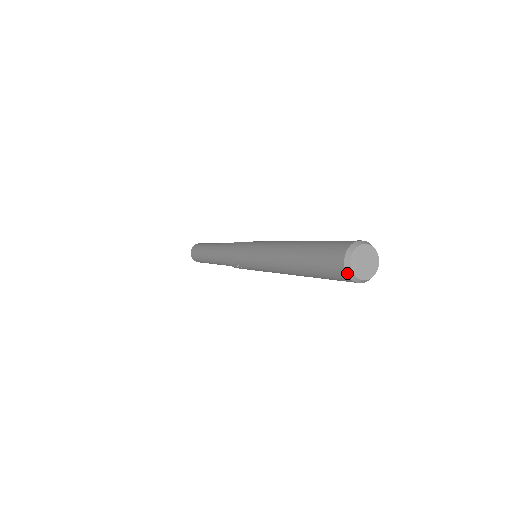
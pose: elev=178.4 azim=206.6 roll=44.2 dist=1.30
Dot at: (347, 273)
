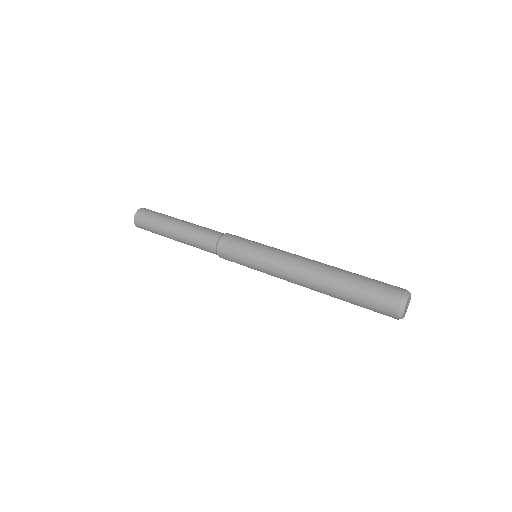
Dot at: (398, 319)
